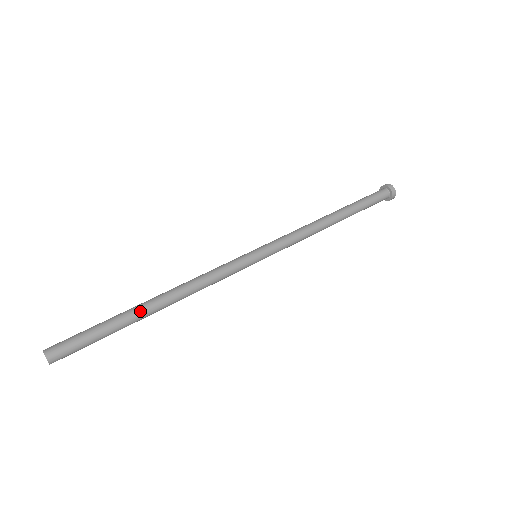
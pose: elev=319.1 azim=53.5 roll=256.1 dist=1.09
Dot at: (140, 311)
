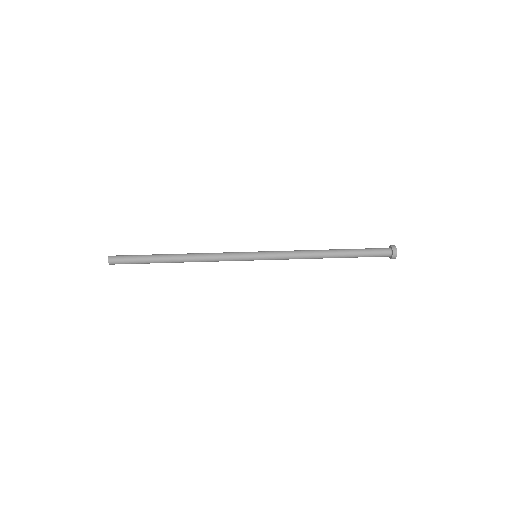
Dot at: (166, 261)
